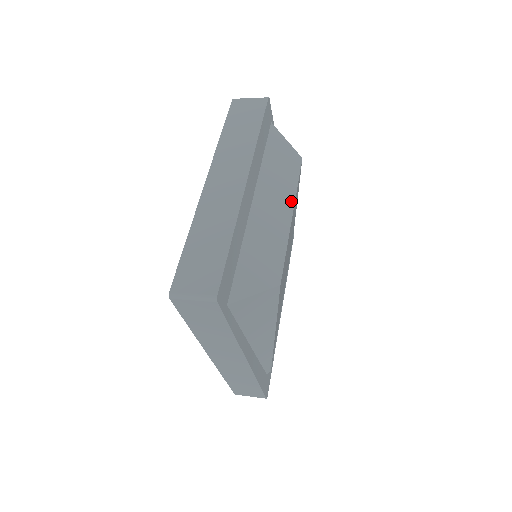
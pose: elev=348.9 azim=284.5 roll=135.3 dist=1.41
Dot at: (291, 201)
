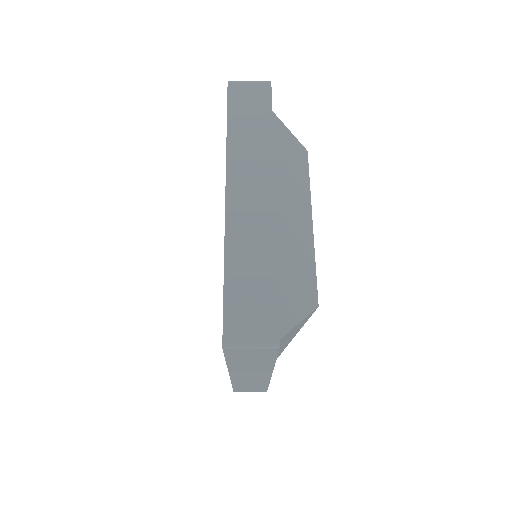
Dot at: (308, 206)
